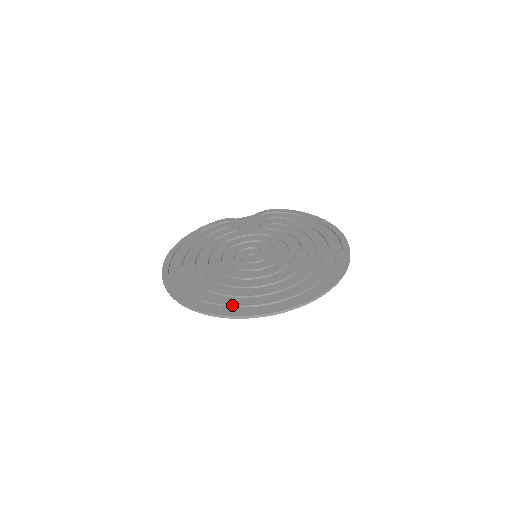
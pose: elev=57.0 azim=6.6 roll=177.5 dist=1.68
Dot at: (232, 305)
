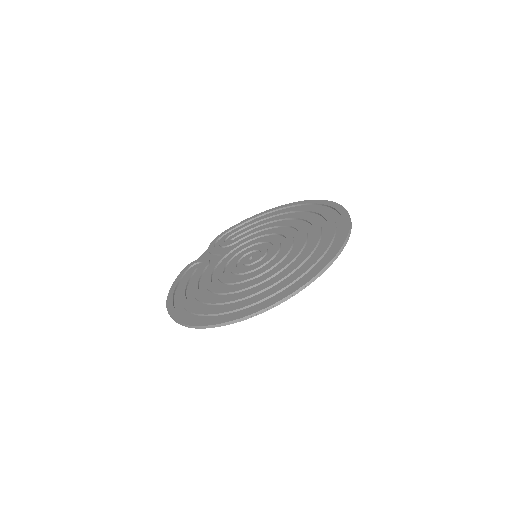
Dot at: (294, 280)
